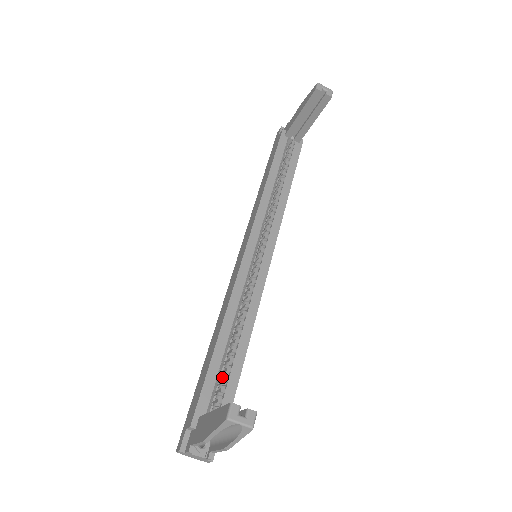
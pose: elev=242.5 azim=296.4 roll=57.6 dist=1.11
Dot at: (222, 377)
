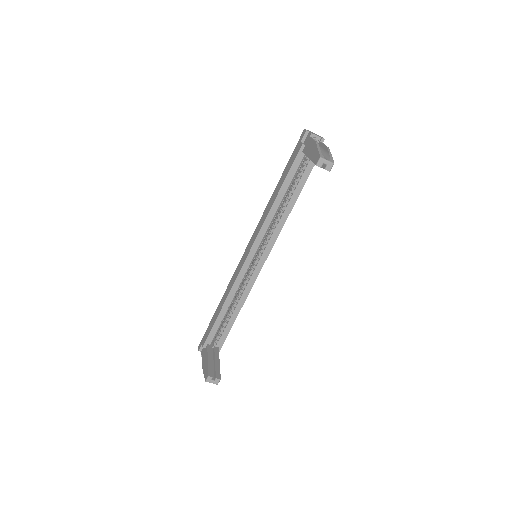
Dot at: (223, 325)
